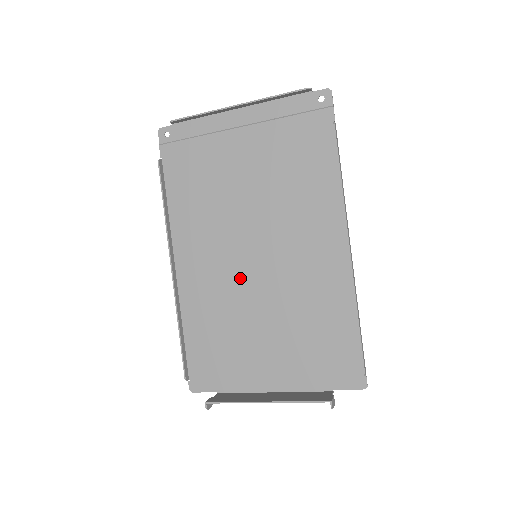
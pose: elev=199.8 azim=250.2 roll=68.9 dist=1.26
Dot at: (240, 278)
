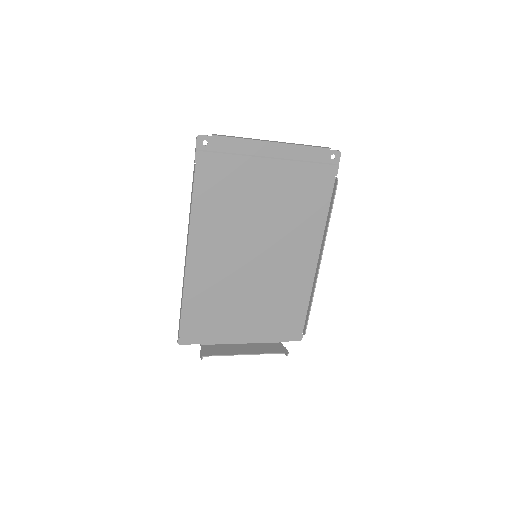
Dot at: (240, 269)
